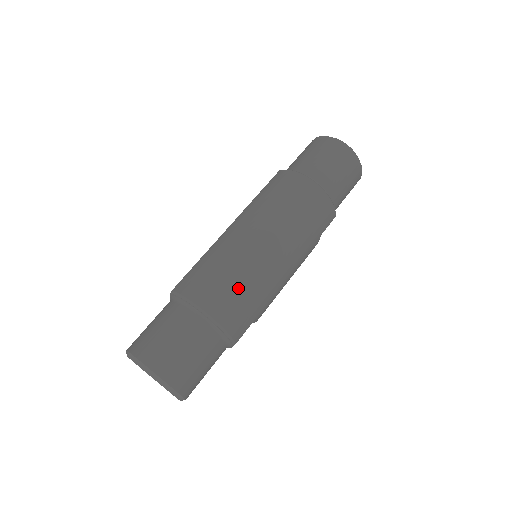
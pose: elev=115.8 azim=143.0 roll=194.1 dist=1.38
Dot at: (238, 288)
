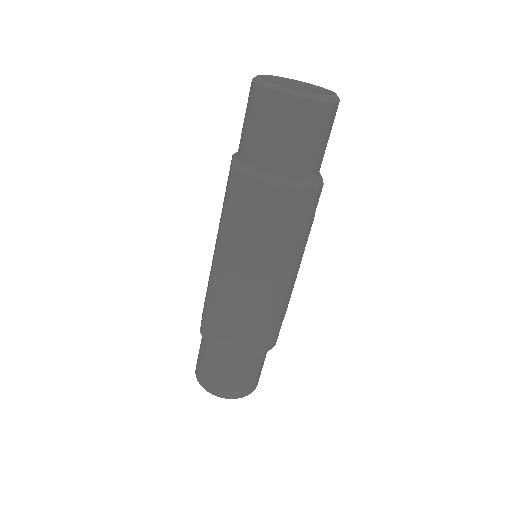
Dot at: (254, 326)
